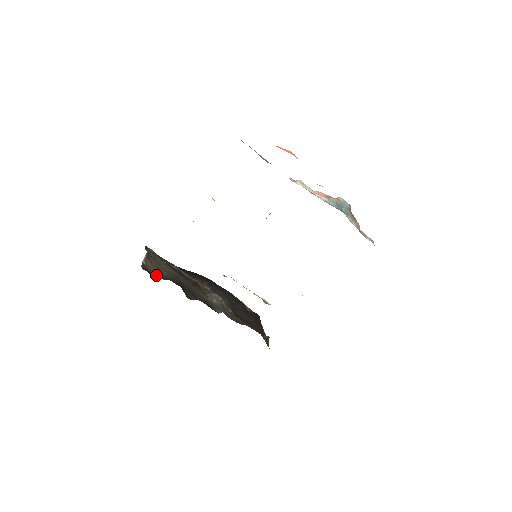
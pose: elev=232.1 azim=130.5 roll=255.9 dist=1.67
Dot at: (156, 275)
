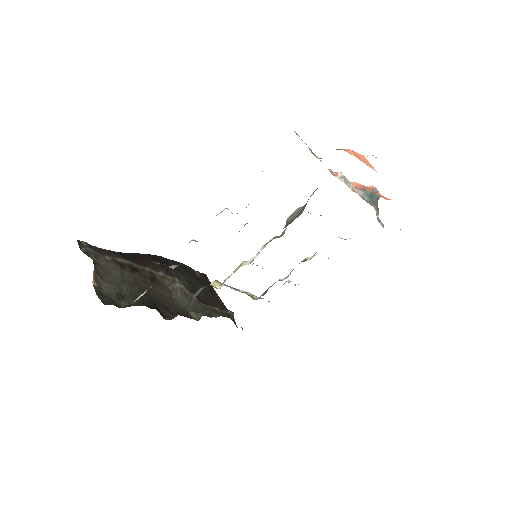
Dot at: (117, 299)
